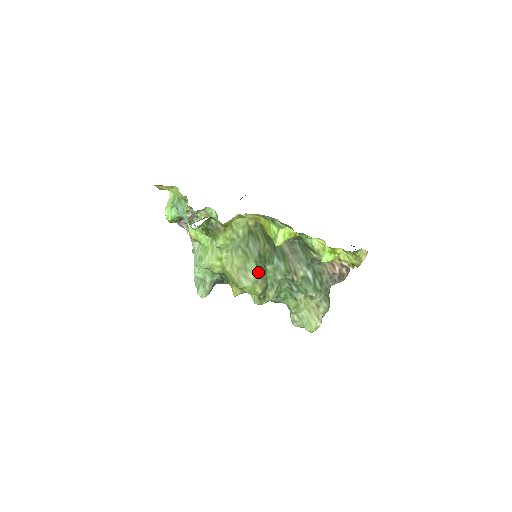
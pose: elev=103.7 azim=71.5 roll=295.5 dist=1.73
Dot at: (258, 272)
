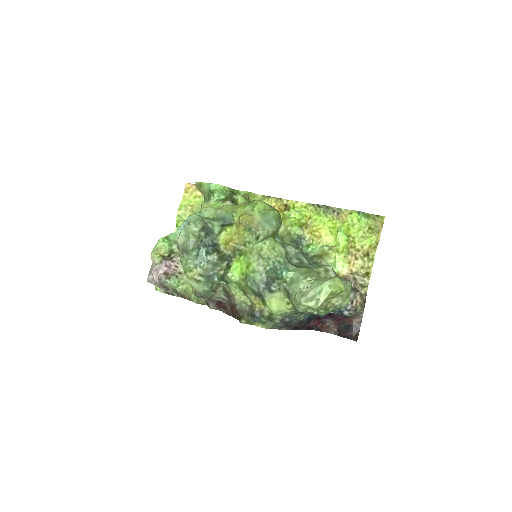
Dot at: occluded
